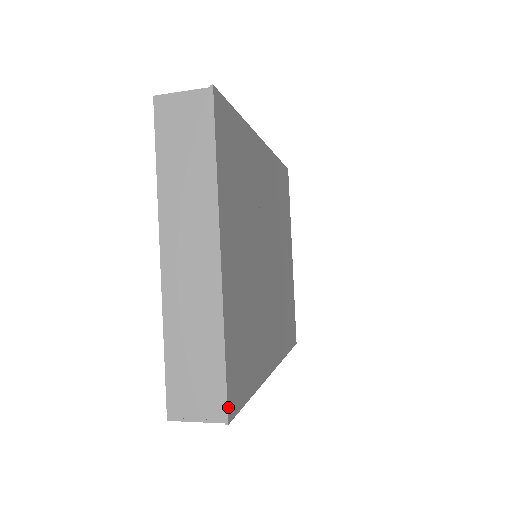
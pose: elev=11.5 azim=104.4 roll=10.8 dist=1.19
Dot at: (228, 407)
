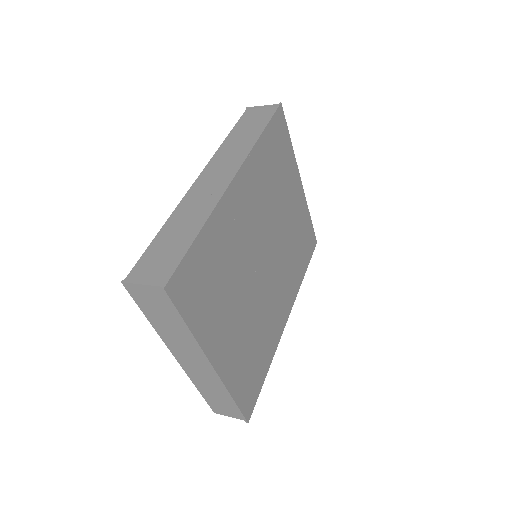
Dot at: (246, 417)
